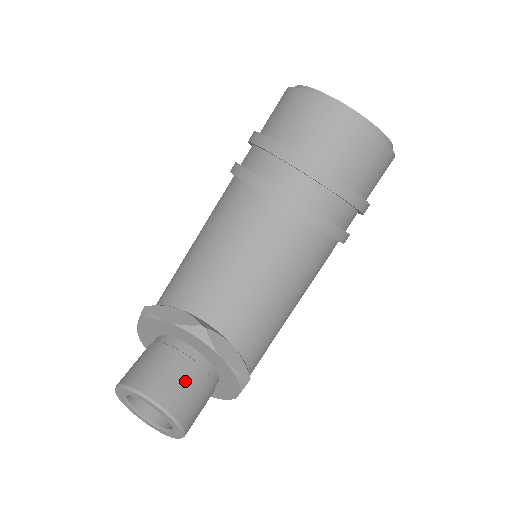
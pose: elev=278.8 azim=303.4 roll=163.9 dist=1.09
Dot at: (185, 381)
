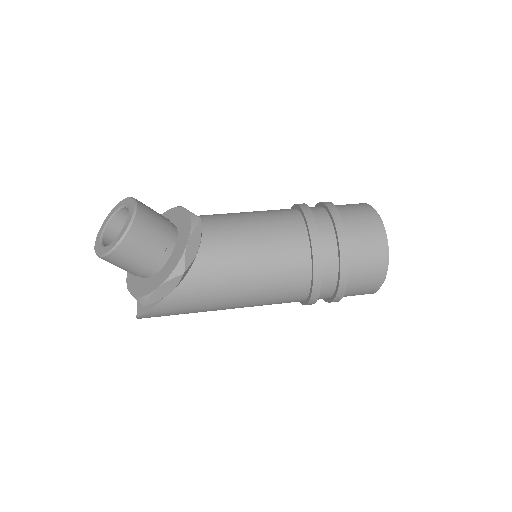
Dot at: (157, 227)
